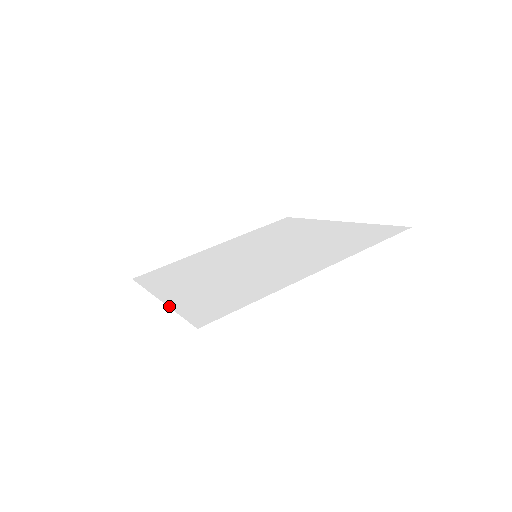
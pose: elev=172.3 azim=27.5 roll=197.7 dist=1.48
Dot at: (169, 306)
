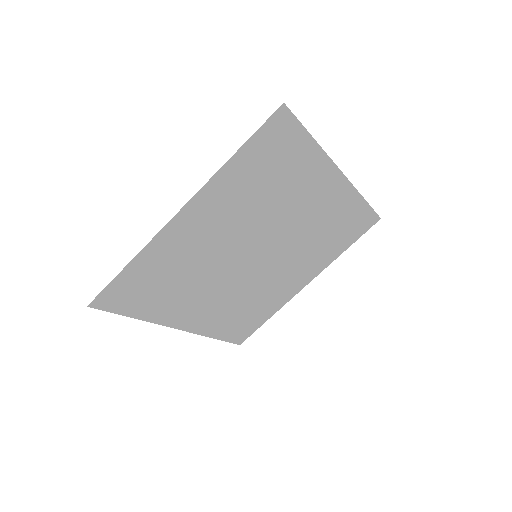
Dot at: (152, 322)
